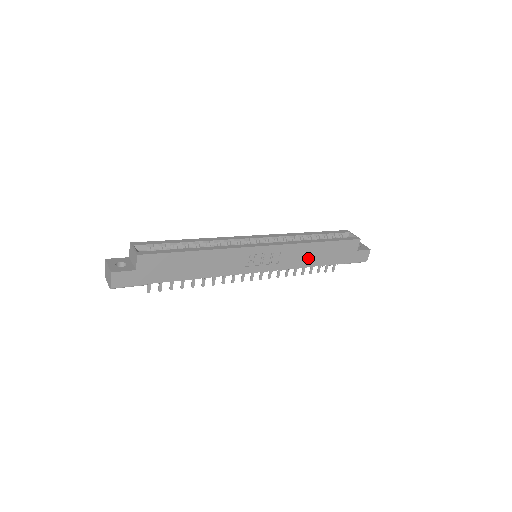
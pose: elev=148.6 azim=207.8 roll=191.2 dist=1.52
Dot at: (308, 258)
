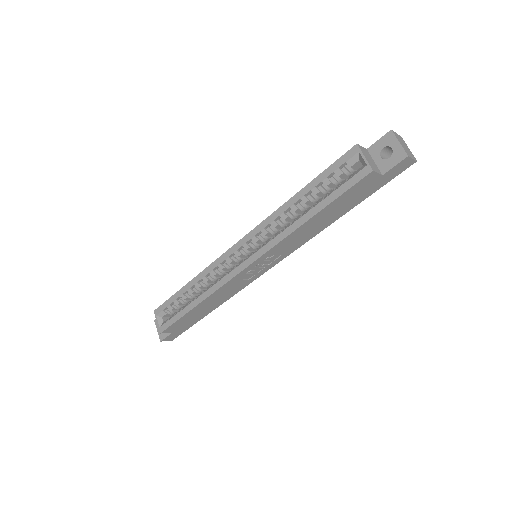
Dot at: (313, 230)
